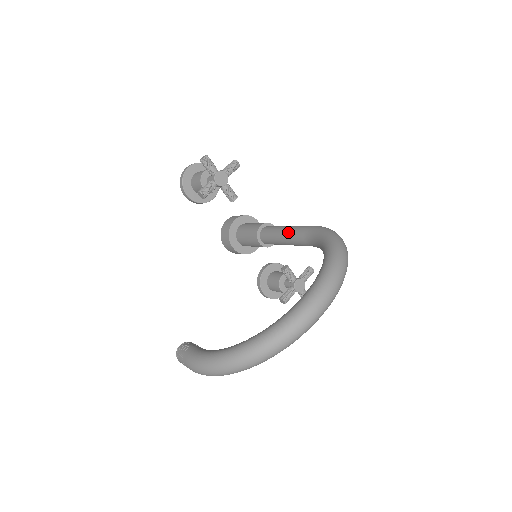
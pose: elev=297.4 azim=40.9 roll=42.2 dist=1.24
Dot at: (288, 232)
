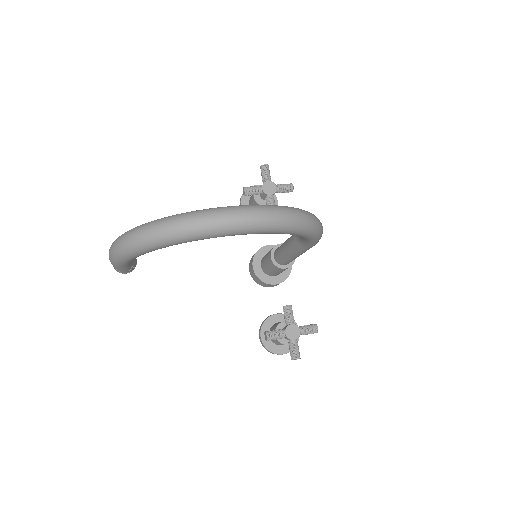
Dot at: occluded
